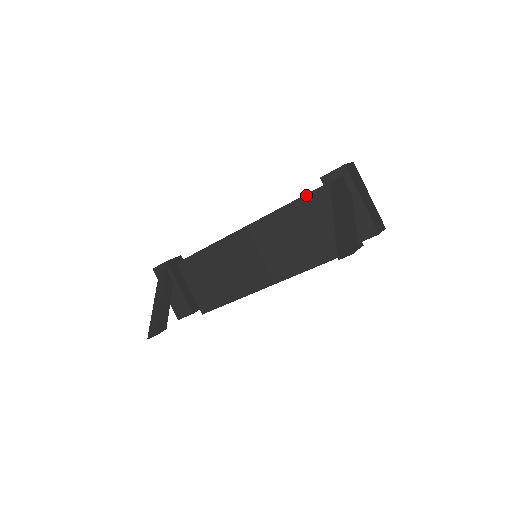
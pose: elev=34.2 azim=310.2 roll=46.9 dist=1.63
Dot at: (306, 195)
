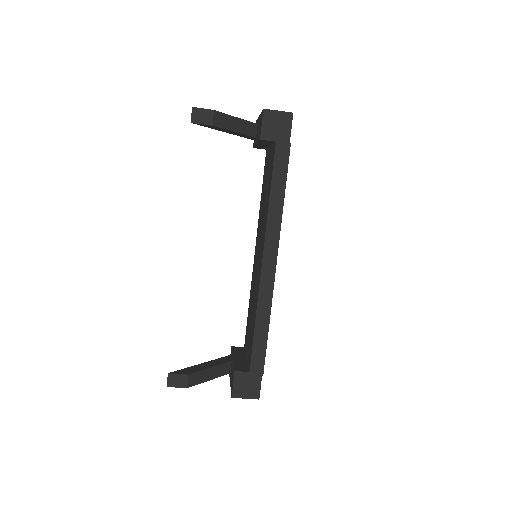
Dot at: occluded
